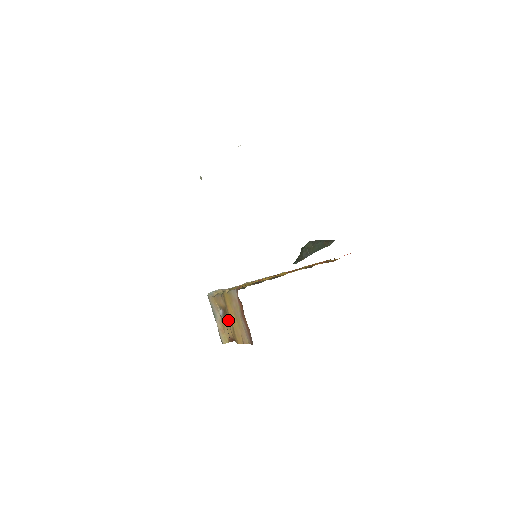
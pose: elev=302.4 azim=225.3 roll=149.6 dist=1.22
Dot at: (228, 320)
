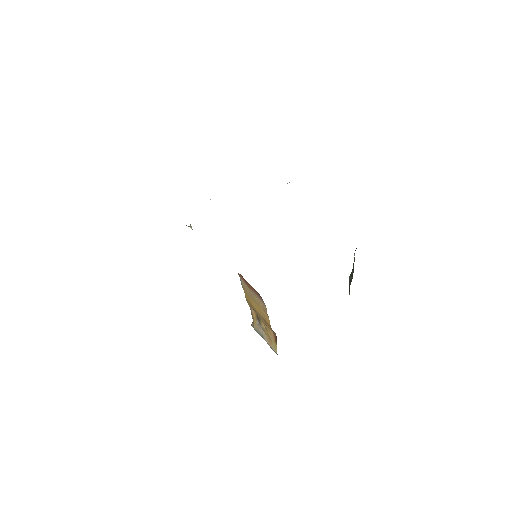
Dot at: (260, 319)
